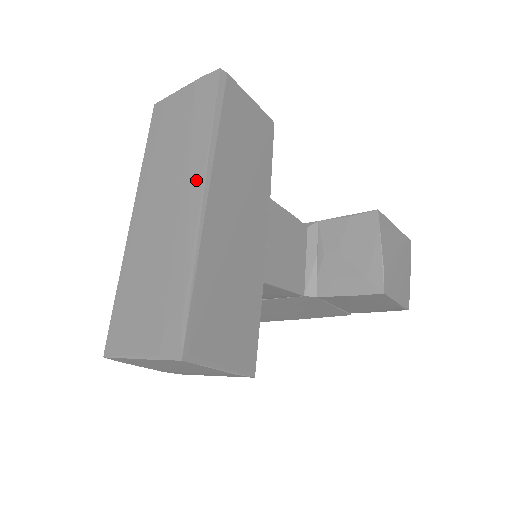
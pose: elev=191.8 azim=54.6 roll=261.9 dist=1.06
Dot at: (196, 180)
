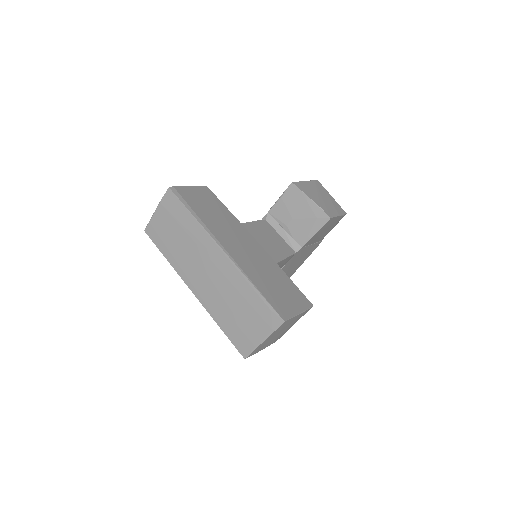
Dot at: (212, 247)
